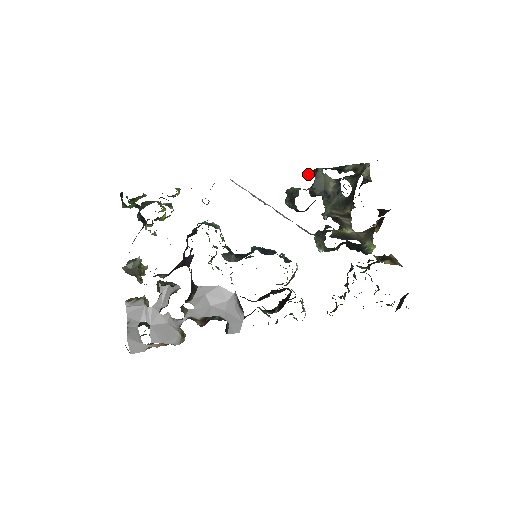
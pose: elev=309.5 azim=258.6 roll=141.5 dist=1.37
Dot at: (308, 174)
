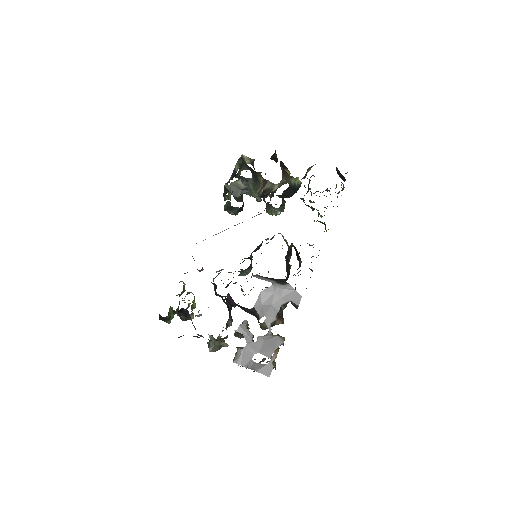
Dot at: (225, 196)
